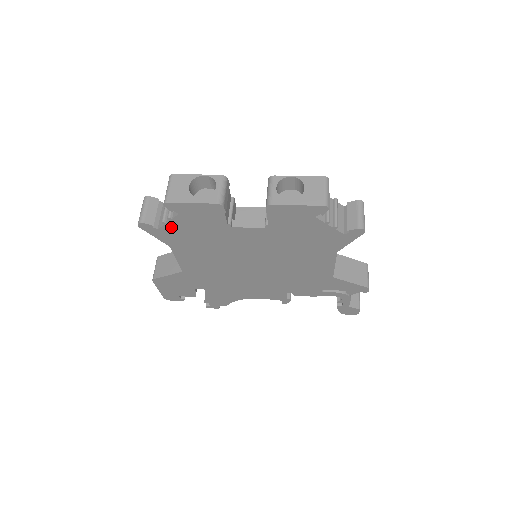
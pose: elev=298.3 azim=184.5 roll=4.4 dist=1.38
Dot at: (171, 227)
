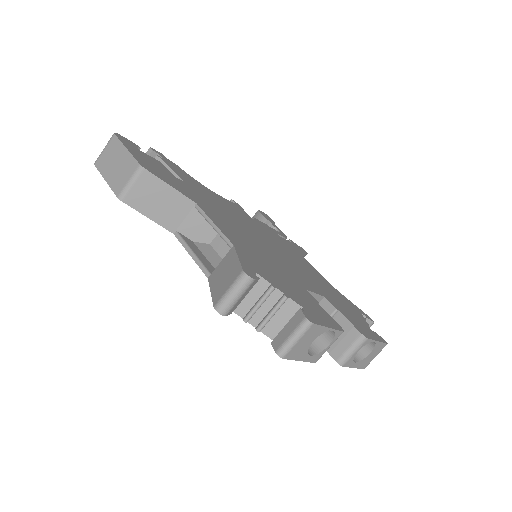
Dot at: occluded
